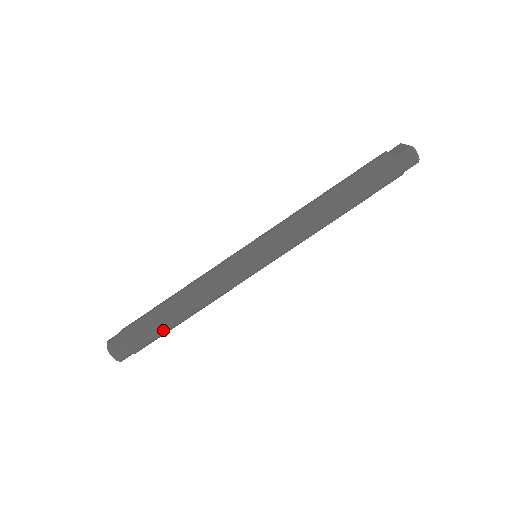
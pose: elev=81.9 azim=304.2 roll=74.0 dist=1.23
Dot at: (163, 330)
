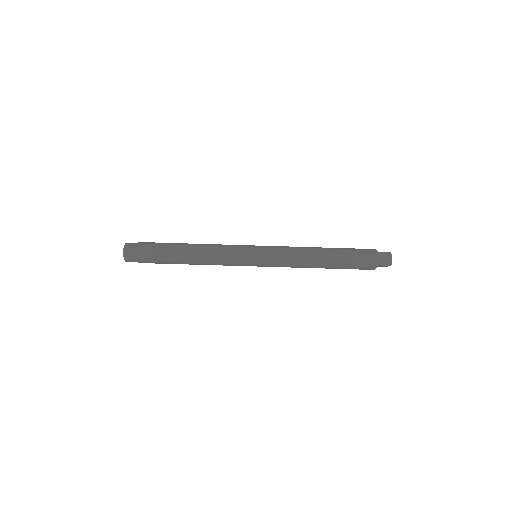
Dot at: (167, 256)
